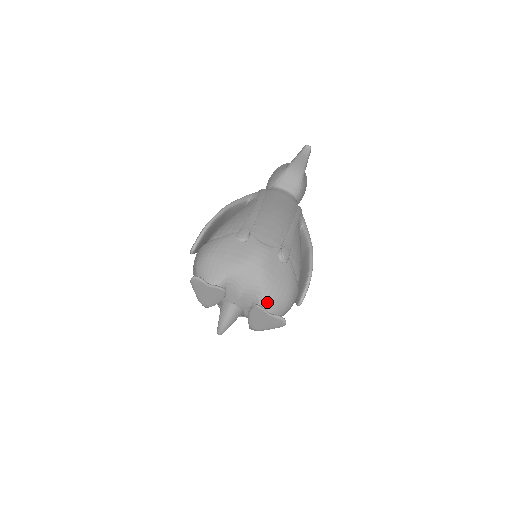
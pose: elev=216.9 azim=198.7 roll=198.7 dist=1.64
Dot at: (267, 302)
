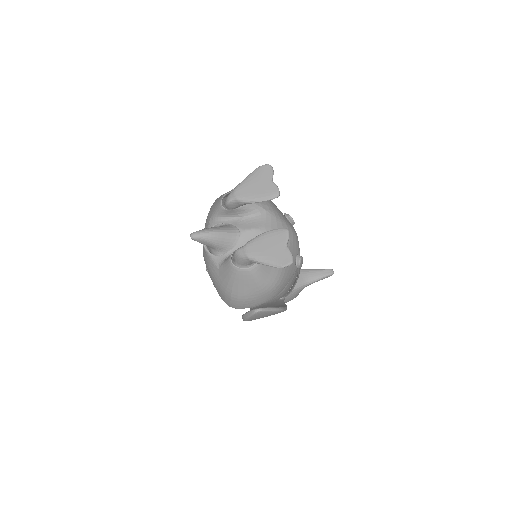
Dot at: occluded
